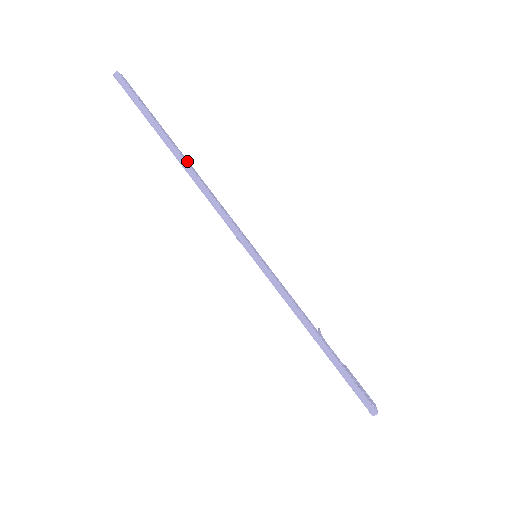
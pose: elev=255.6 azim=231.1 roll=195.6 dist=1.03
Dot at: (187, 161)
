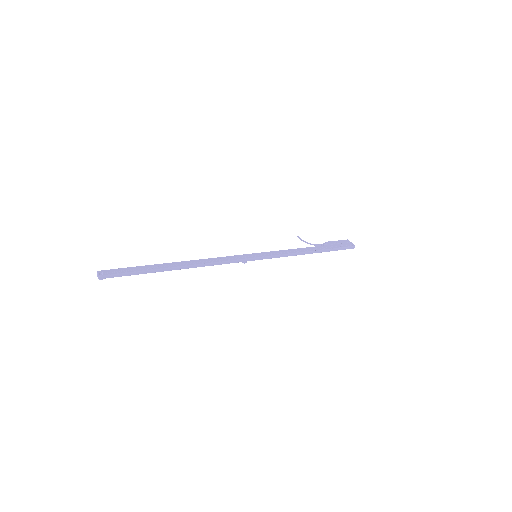
Dot at: (183, 264)
